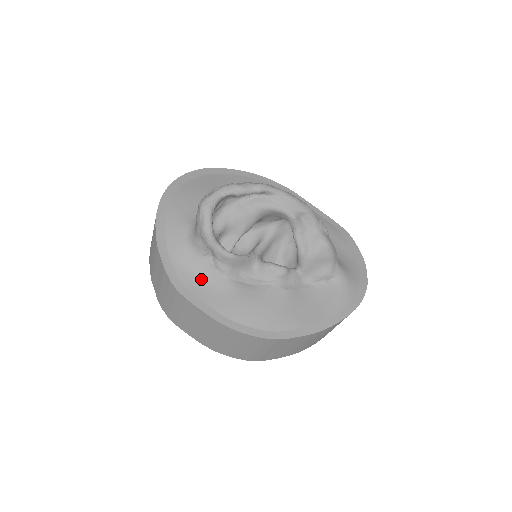
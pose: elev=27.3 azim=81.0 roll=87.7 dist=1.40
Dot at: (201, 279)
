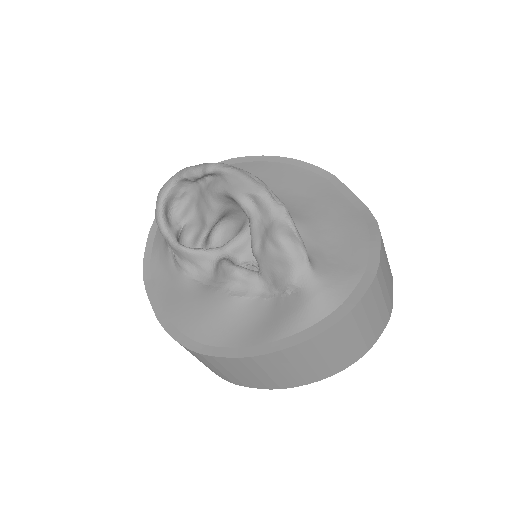
Dot at: (165, 272)
